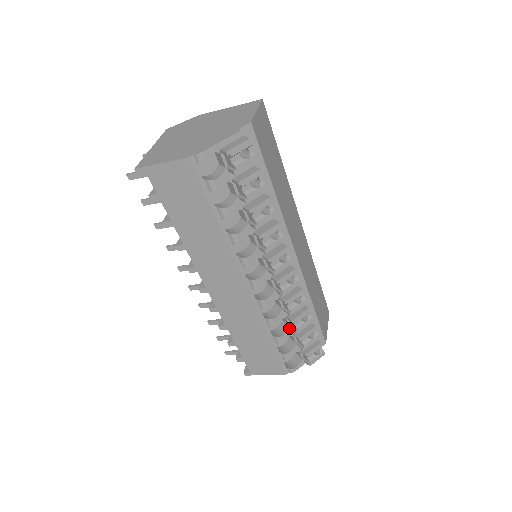
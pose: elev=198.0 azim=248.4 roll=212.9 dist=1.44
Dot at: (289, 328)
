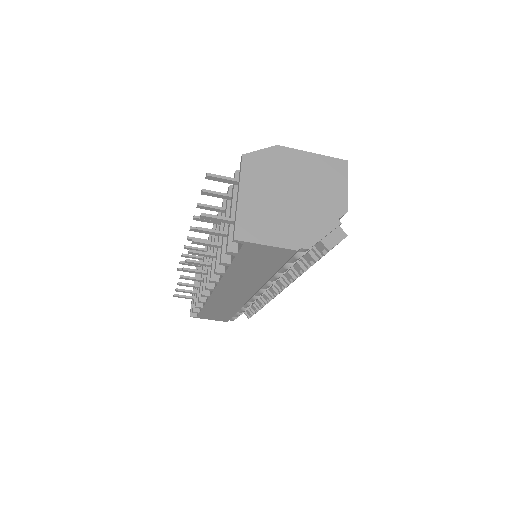
Dot at: (253, 303)
